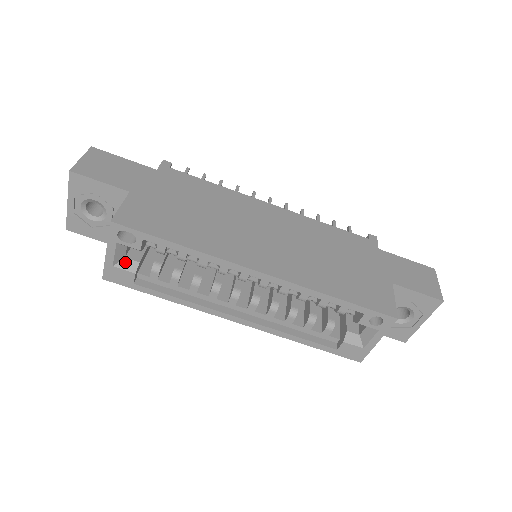
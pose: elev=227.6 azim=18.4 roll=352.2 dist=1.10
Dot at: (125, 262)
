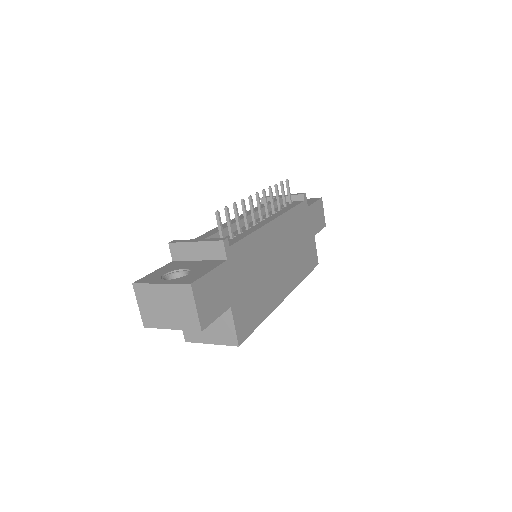
Dot at: occluded
